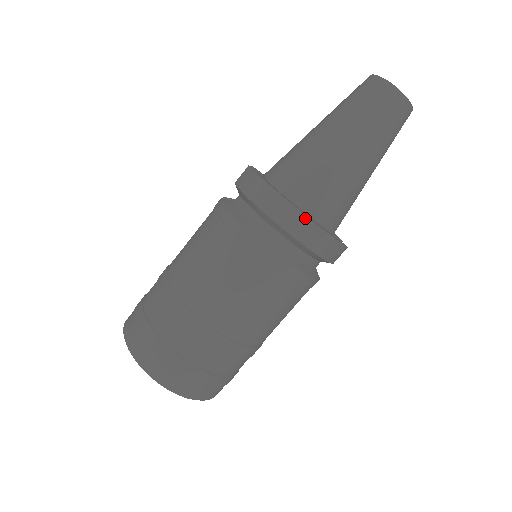
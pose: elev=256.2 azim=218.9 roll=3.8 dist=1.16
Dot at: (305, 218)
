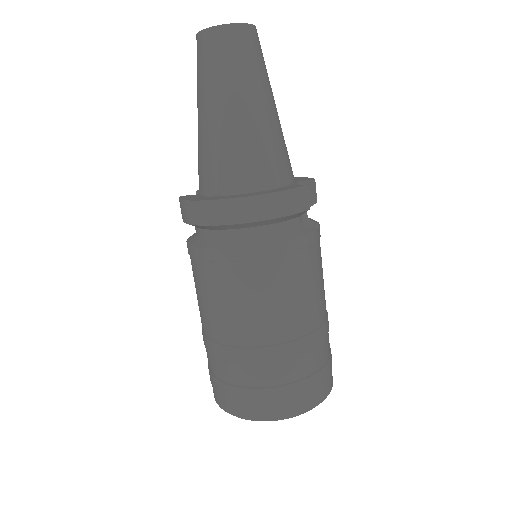
Dot at: (228, 201)
